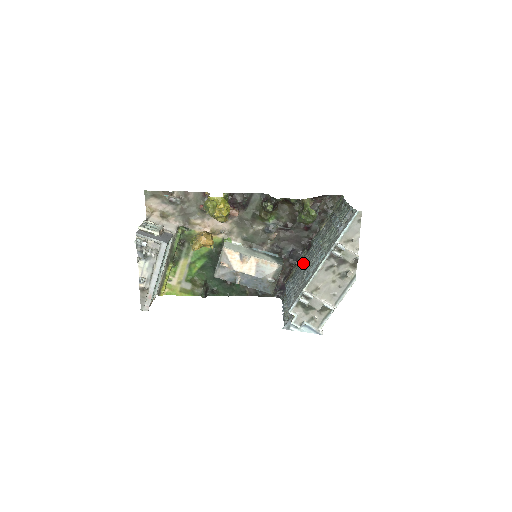
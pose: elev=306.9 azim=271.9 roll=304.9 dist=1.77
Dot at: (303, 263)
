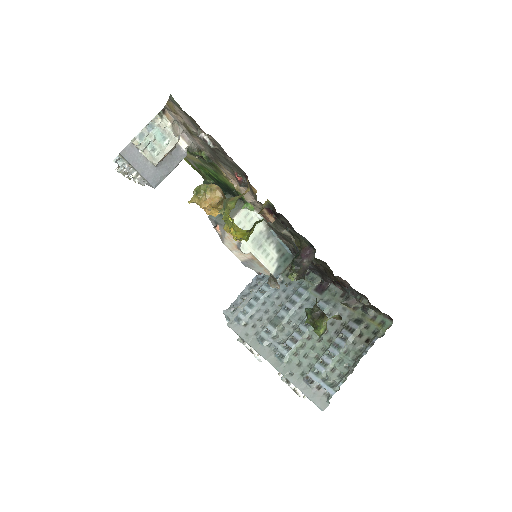
Dot at: (290, 302)
